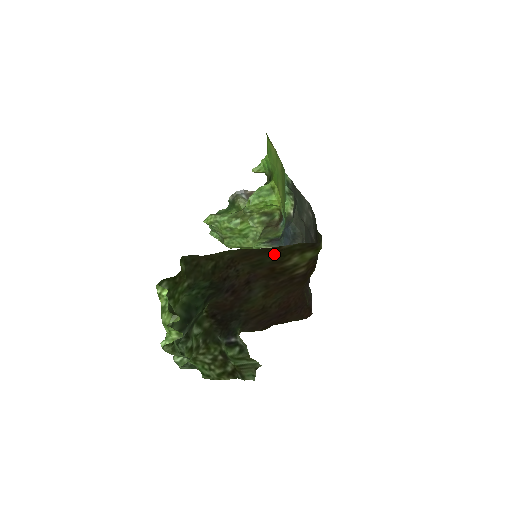
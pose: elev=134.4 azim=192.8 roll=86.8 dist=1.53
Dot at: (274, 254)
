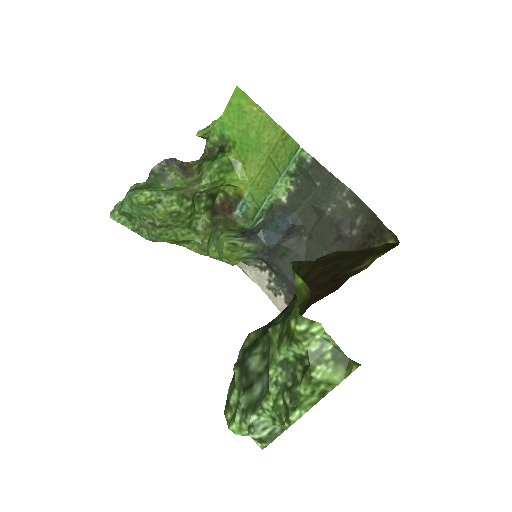
Dot at: (358, 257)
